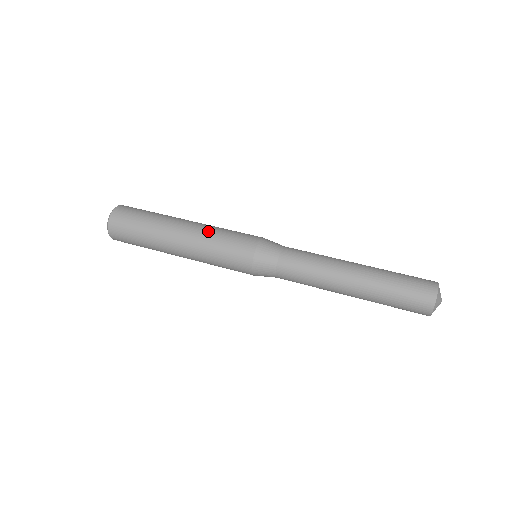
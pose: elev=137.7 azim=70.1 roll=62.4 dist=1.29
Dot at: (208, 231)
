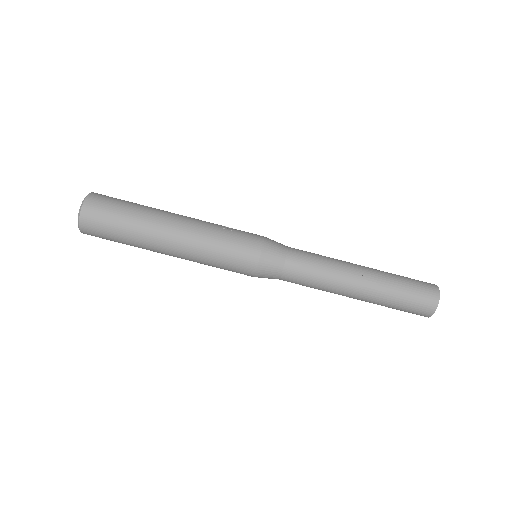
Dot at: (198, 259)
